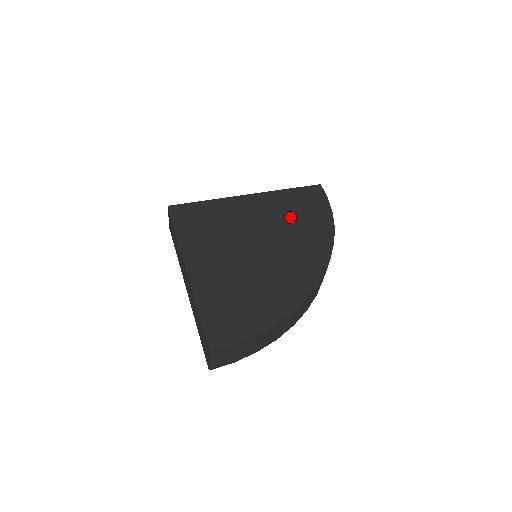
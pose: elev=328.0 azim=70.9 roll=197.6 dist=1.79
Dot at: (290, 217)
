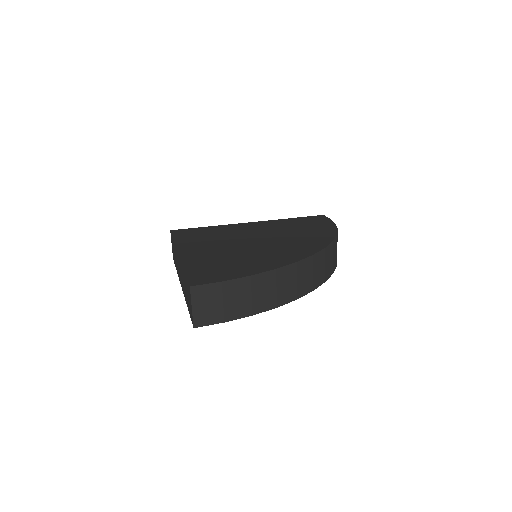
Dot at: (291, 228)
